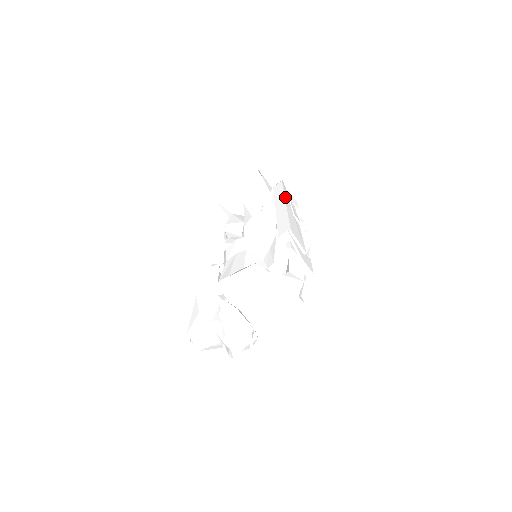
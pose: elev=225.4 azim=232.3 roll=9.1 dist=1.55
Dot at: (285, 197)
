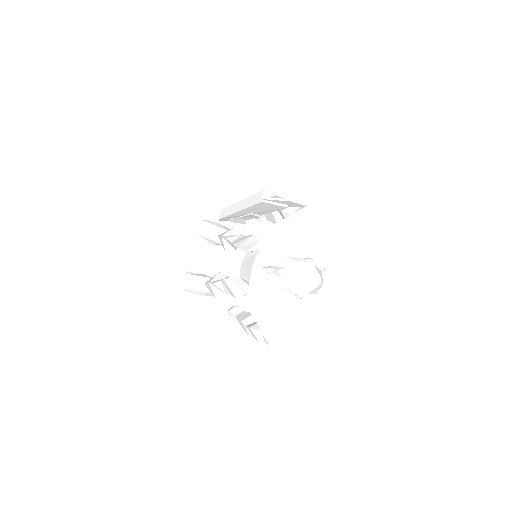
Dot at: (236, 204)
